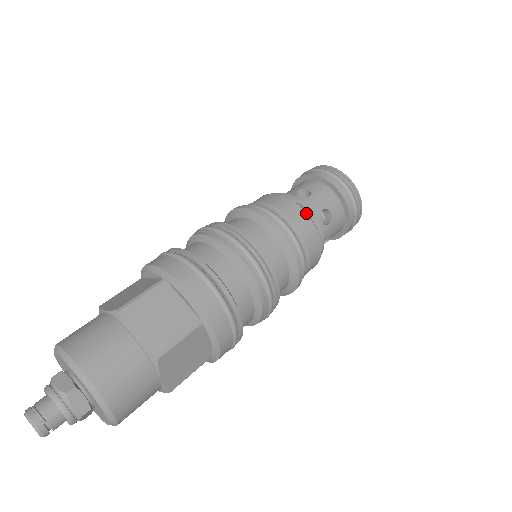
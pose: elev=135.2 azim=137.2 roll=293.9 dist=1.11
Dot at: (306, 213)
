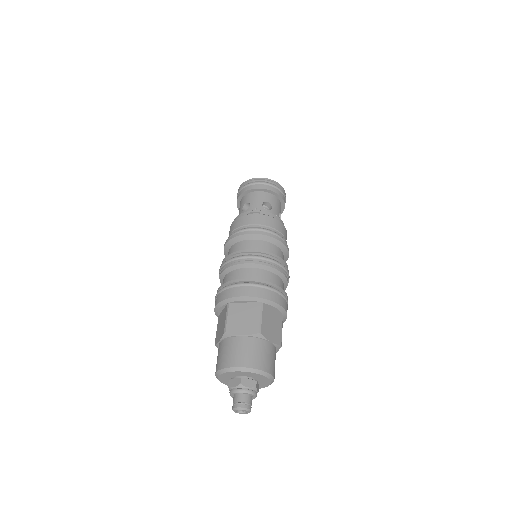
Dot at: (256, 214)
